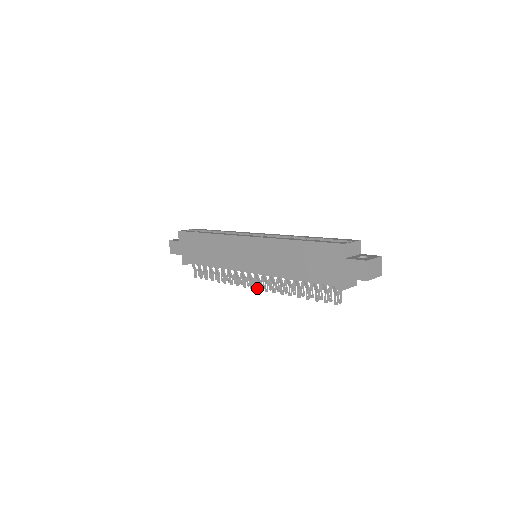
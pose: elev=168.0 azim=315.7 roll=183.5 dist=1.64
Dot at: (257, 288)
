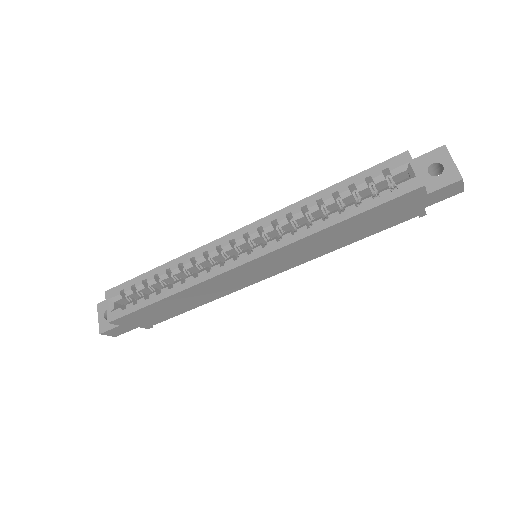
Dot at: occluded
